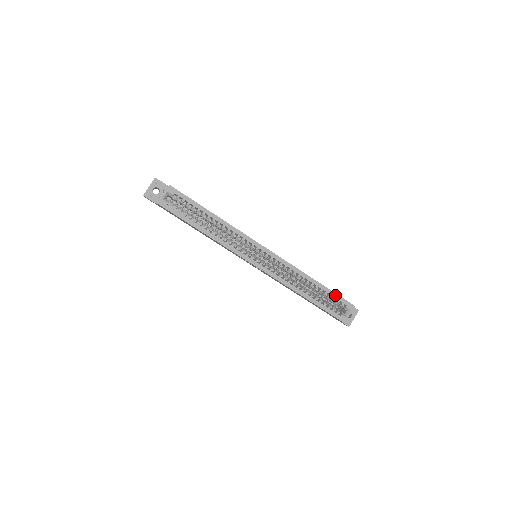
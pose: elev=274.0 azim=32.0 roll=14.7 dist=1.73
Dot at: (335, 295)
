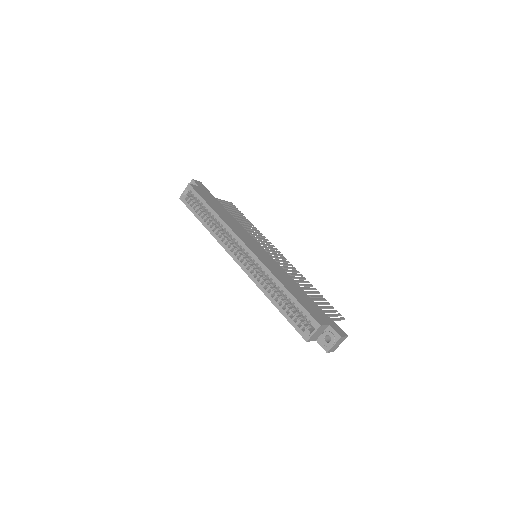
Dot at: (301, 307)
